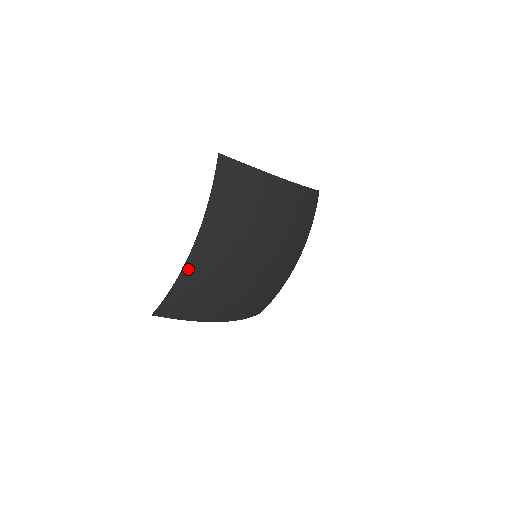
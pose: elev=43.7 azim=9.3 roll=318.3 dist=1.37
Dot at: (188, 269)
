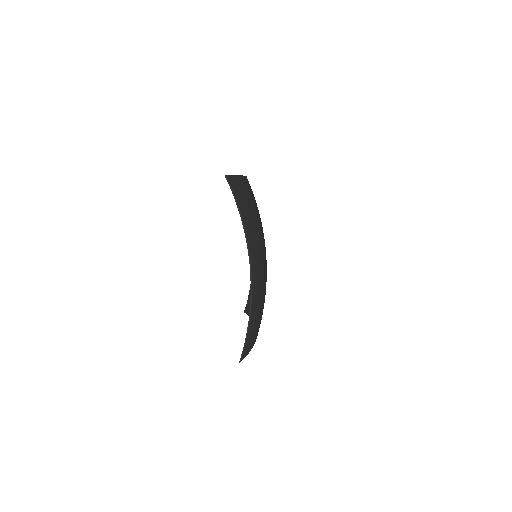
Dot at: (253, 295)
